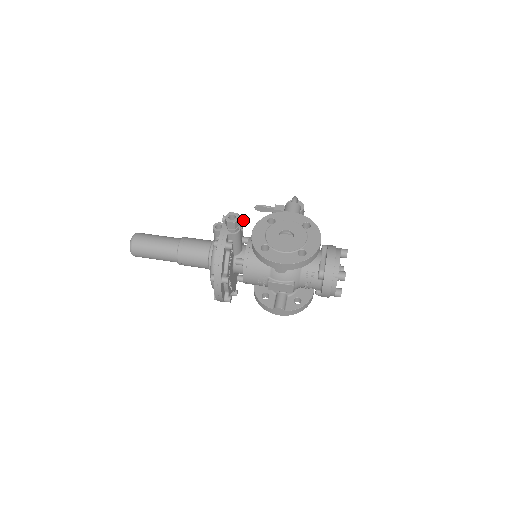
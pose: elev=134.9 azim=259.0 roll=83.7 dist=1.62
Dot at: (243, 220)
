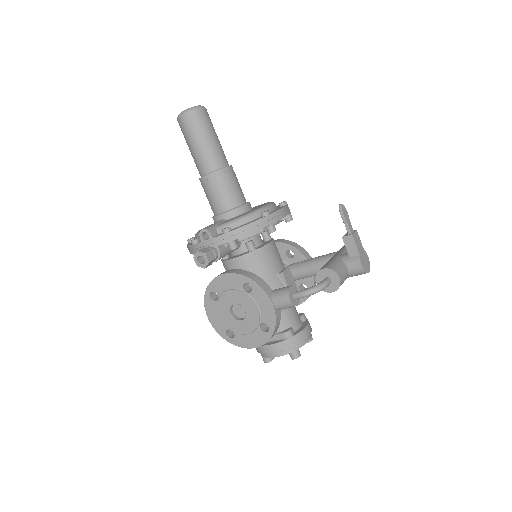
Dot at: (267, 231)
